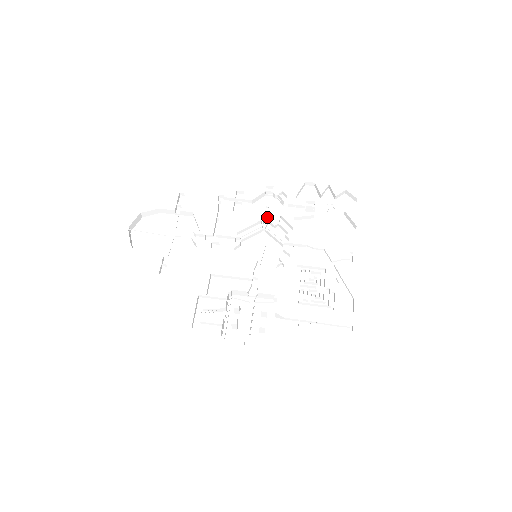
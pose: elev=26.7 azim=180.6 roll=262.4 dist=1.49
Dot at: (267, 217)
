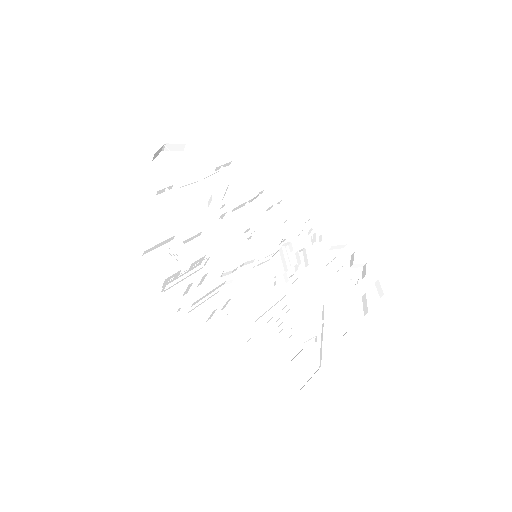
Dot at: (291, 240)
